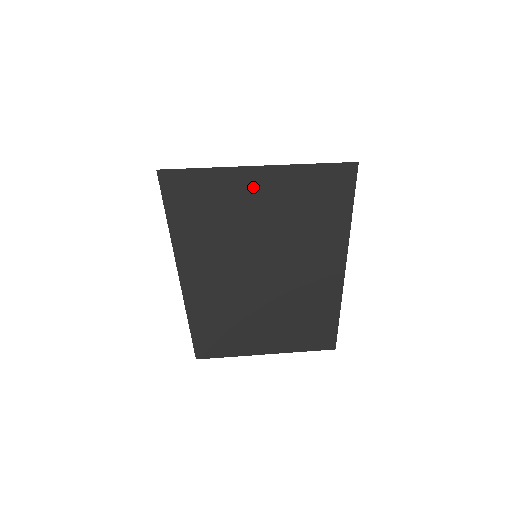
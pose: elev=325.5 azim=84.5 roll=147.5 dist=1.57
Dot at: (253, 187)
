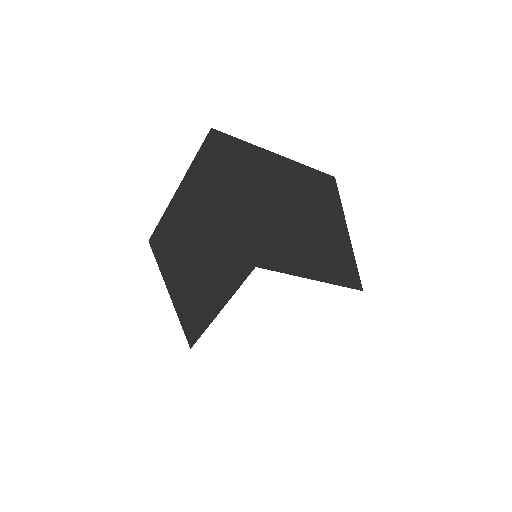
Dot at: (277, 164)
